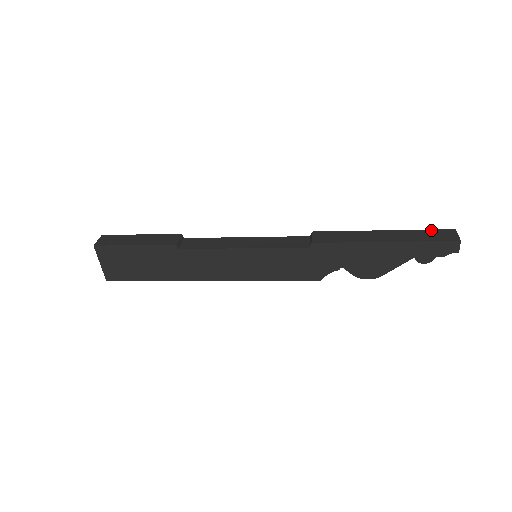
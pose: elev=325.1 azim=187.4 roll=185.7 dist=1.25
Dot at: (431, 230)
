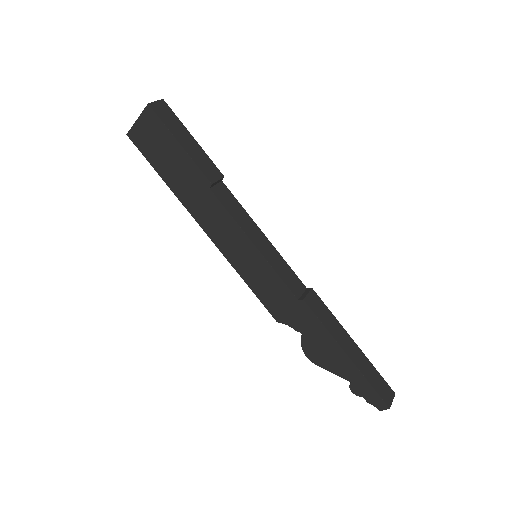
Dot at: (382, 377)
